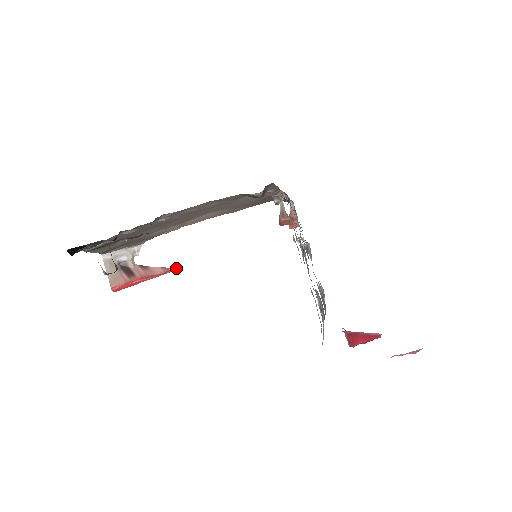
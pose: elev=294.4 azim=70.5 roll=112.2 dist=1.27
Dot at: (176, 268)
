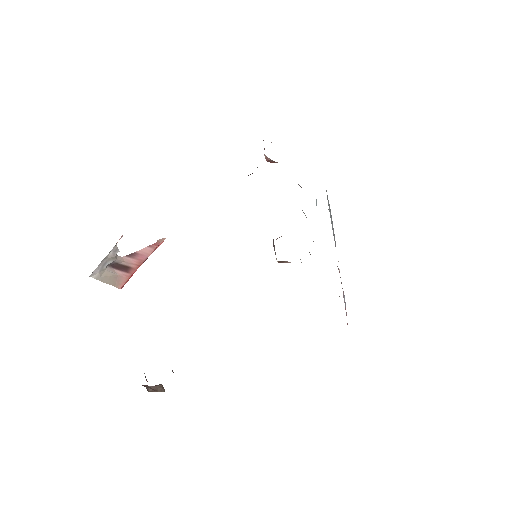
Dot at: (163, 240)
